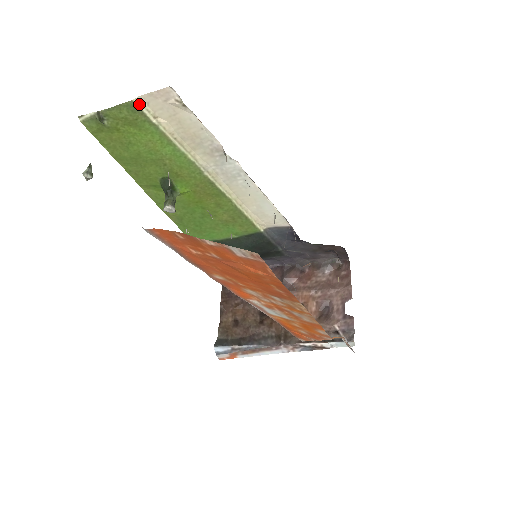
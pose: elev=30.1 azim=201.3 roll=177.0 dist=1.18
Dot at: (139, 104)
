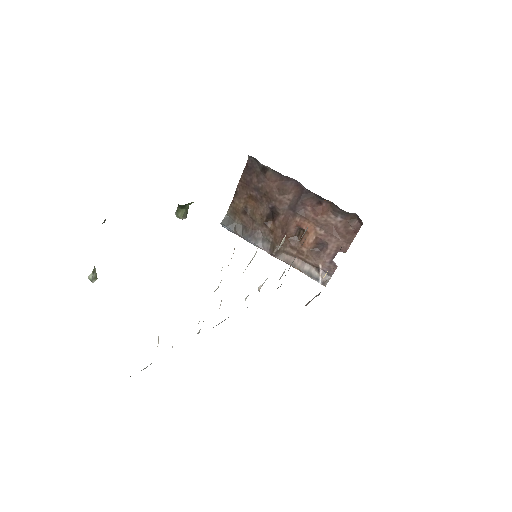
Dot at: occluded
